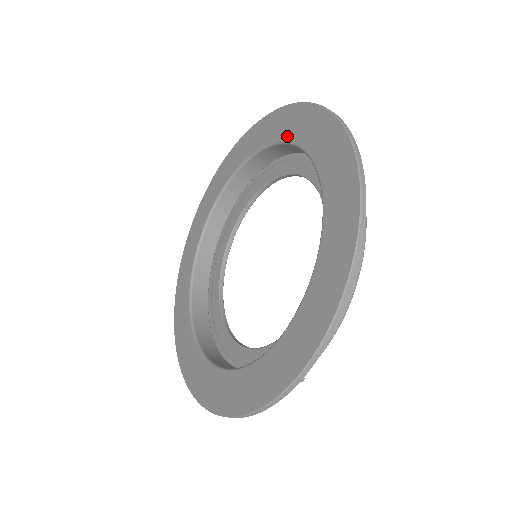
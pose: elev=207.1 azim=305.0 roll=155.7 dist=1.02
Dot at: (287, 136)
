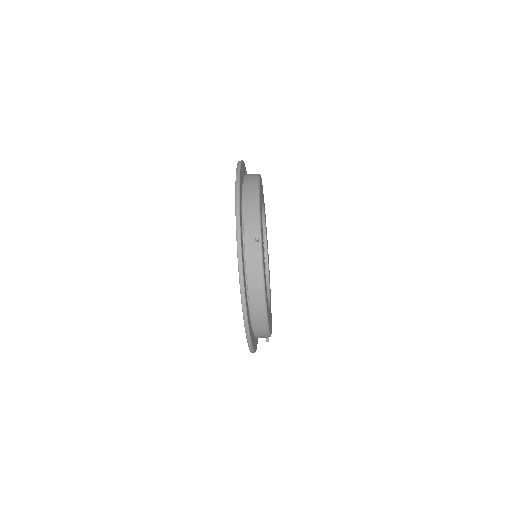
Dot at: occluded
